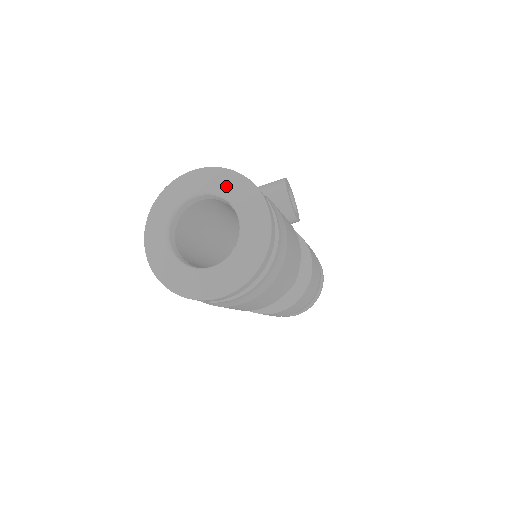
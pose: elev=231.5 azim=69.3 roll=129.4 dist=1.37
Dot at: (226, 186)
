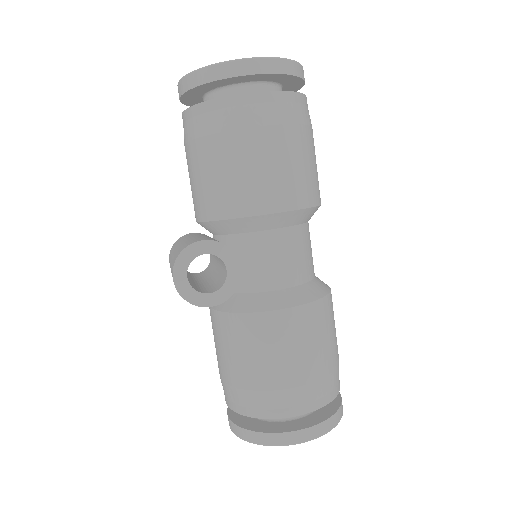
Dot at: occluded
